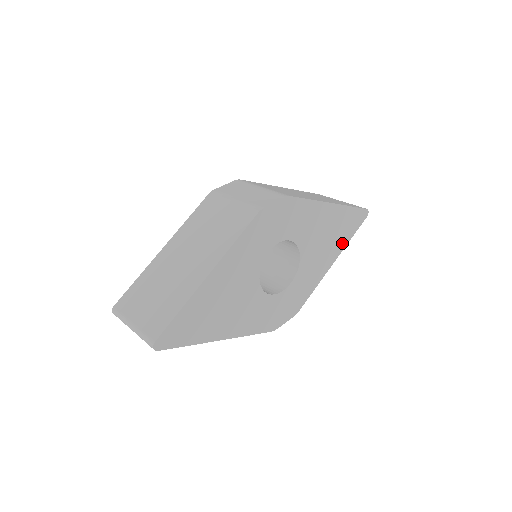
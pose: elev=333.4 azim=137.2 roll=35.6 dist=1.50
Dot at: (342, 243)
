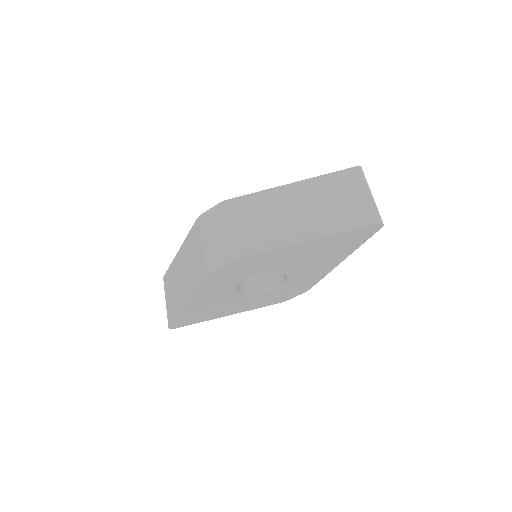
Dot at: (347, 251)
